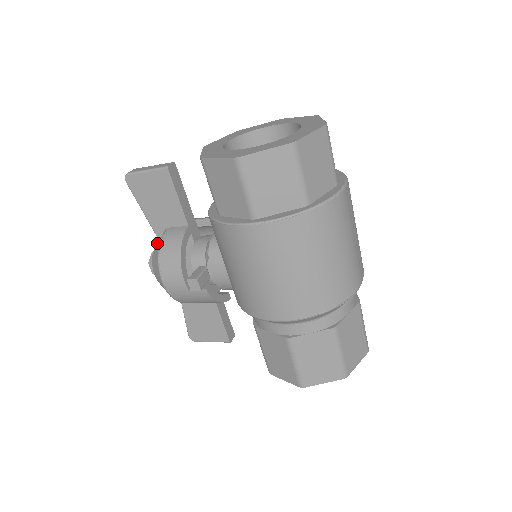
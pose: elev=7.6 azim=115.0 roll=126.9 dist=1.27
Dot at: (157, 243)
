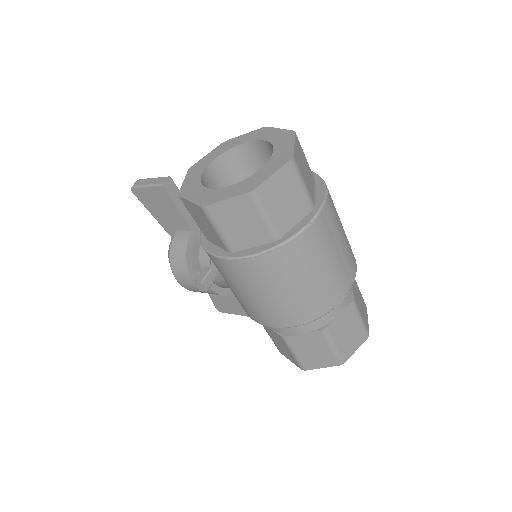
Dot at: occluded
